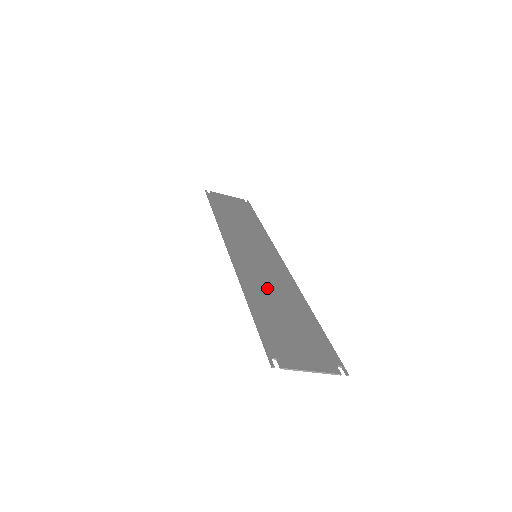
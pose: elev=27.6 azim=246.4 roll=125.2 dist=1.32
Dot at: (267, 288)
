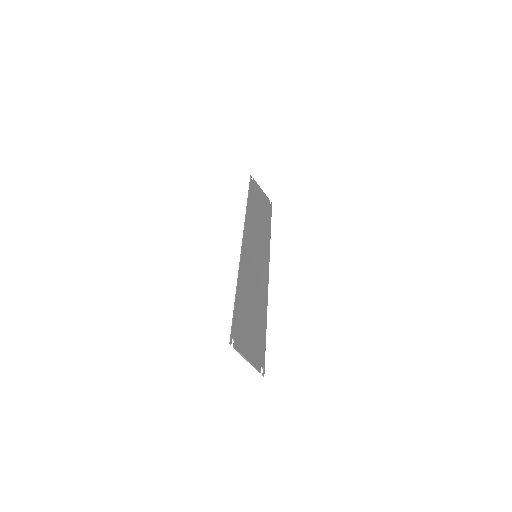
Dot at: (251, 286)
